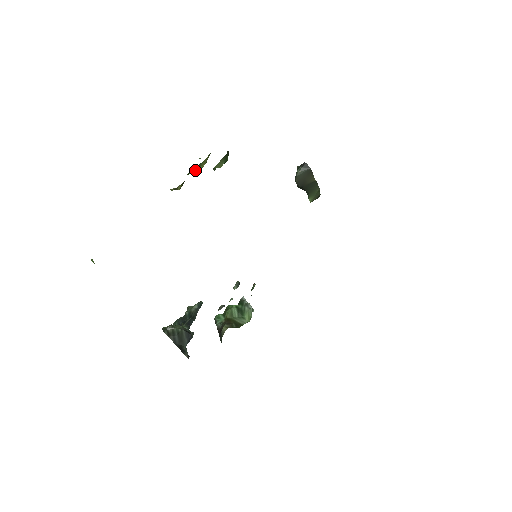
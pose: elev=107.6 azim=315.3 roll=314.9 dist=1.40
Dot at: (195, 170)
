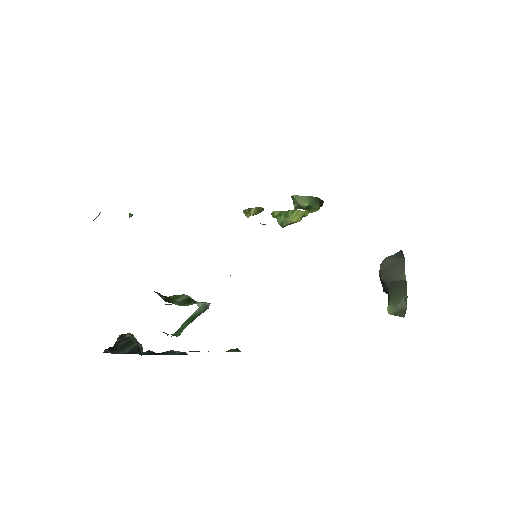
Dot at: (283, 218)
